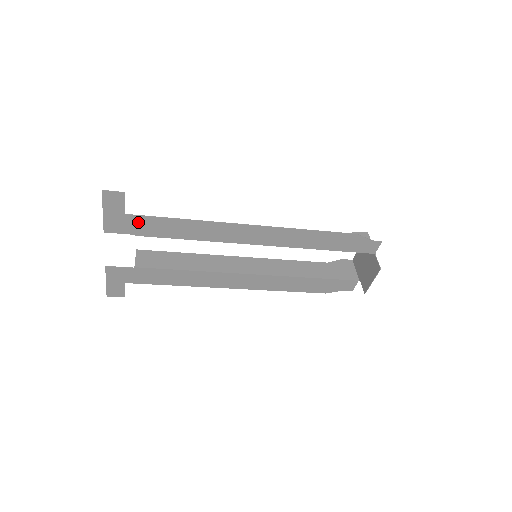
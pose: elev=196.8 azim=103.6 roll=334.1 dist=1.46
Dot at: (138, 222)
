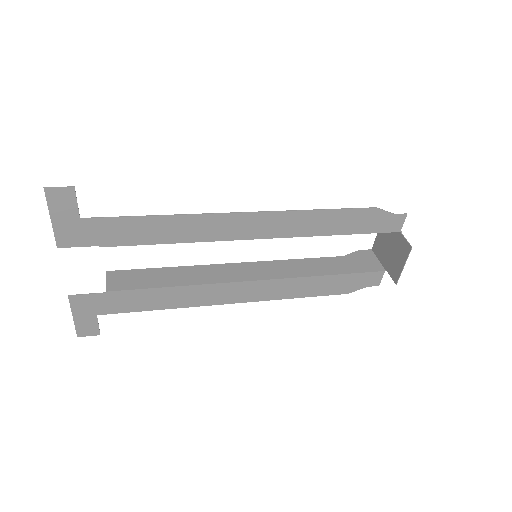
Dot at: (99, 227)
